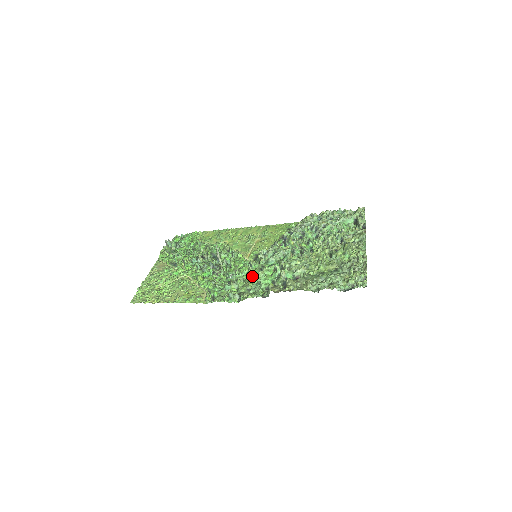
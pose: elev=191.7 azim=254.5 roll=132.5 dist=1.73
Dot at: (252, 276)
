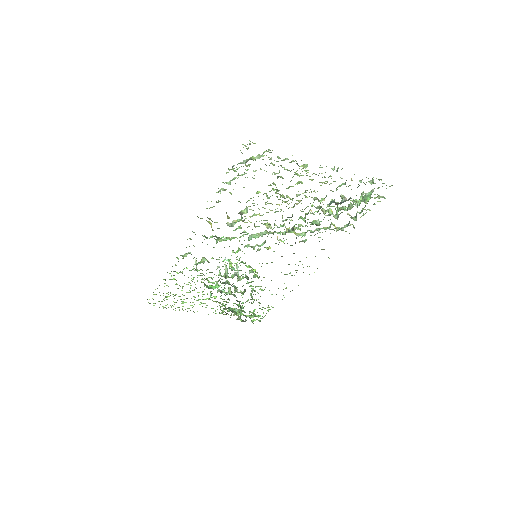
Dot at: occluded
